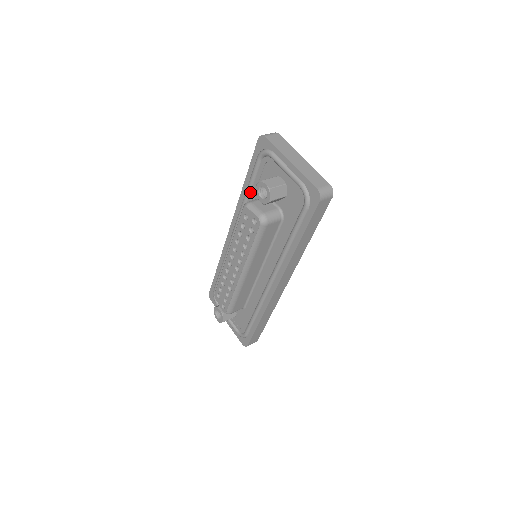
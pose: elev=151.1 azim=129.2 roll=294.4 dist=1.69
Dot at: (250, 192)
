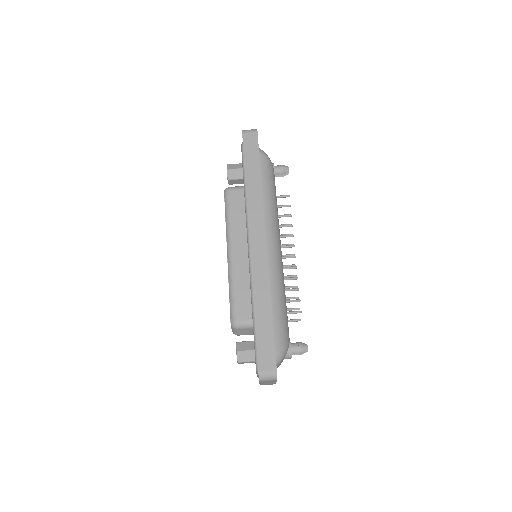
Dot at: occluded
